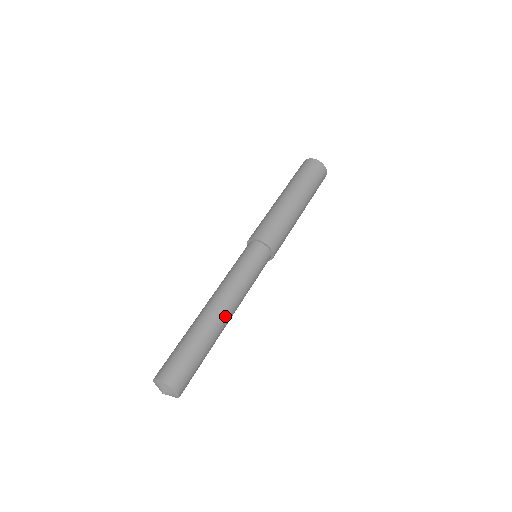
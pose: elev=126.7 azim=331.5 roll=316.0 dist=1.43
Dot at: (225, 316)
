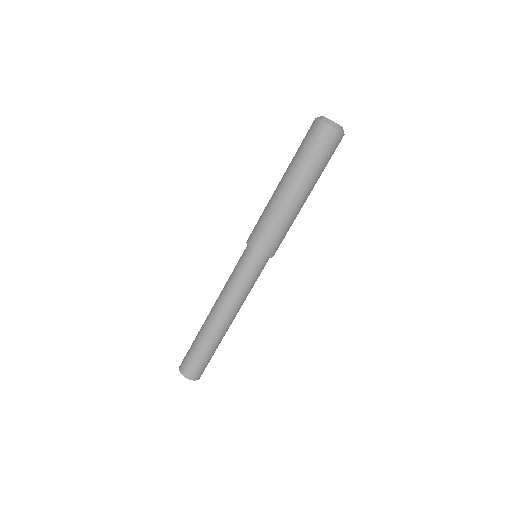
Dot at: occluded
